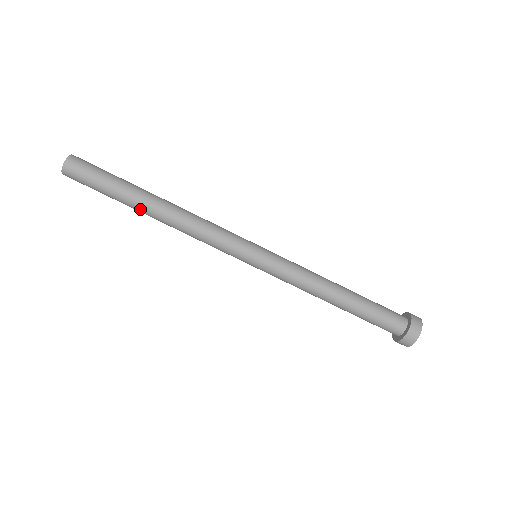
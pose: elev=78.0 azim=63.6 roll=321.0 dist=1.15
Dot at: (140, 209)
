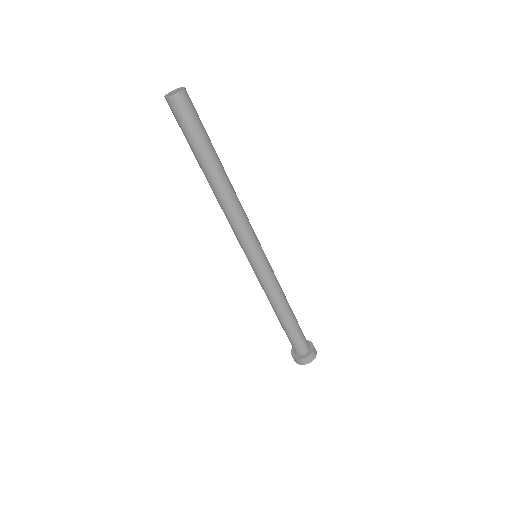
Dot at: (206, 172)
